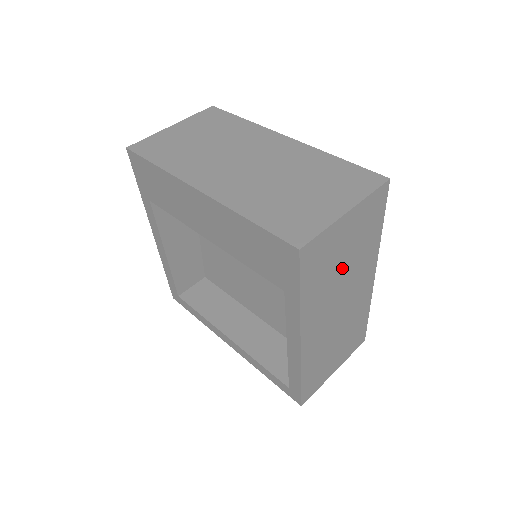
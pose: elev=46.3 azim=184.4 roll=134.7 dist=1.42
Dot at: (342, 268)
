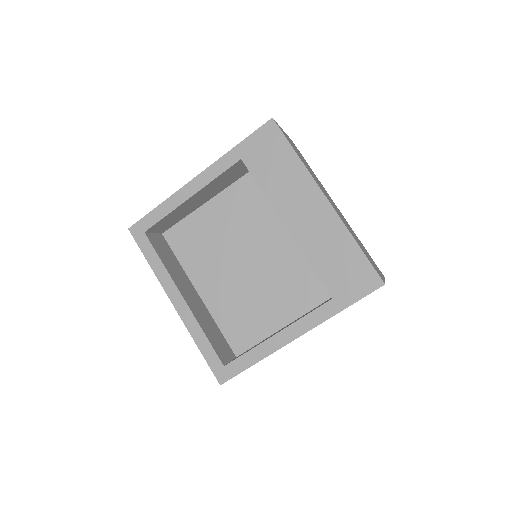
Dot at: occluded
